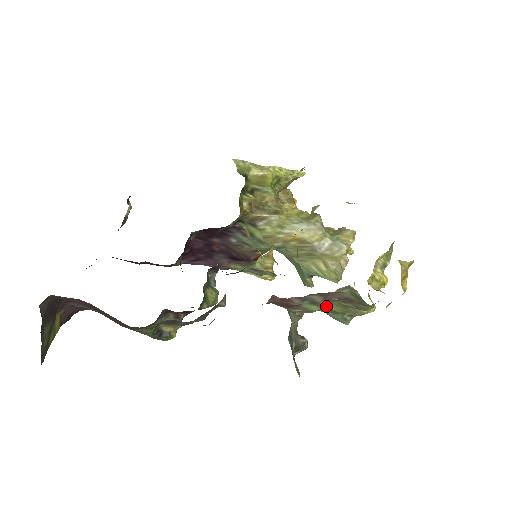
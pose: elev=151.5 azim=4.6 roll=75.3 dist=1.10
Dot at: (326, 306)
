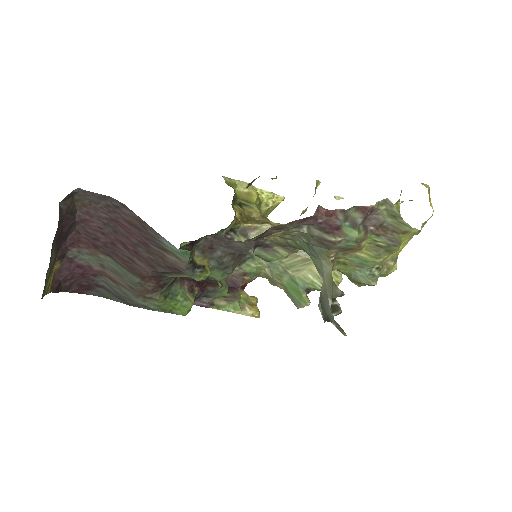
Dot at: (362, 238)
